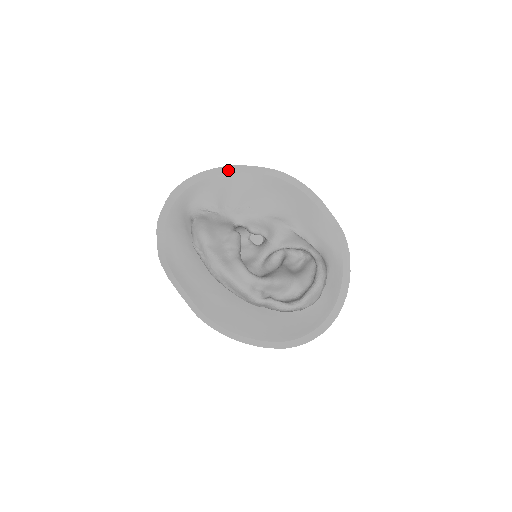
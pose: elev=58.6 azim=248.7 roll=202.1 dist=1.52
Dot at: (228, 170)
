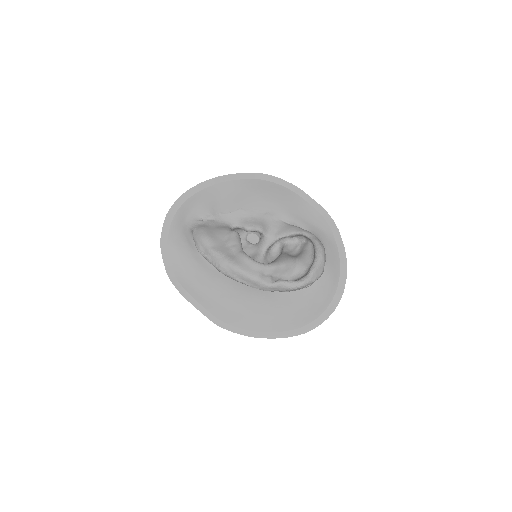
Dot at: (214, 182)
